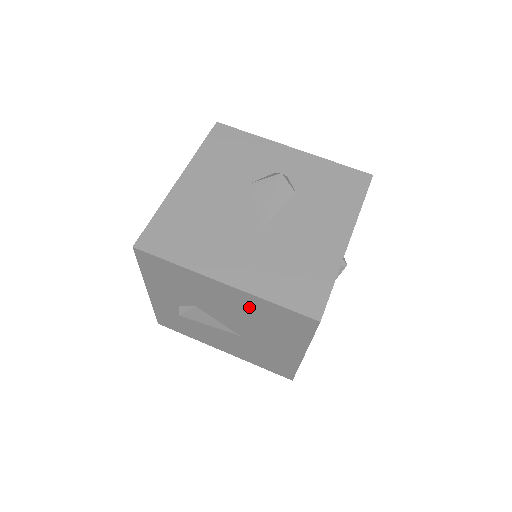
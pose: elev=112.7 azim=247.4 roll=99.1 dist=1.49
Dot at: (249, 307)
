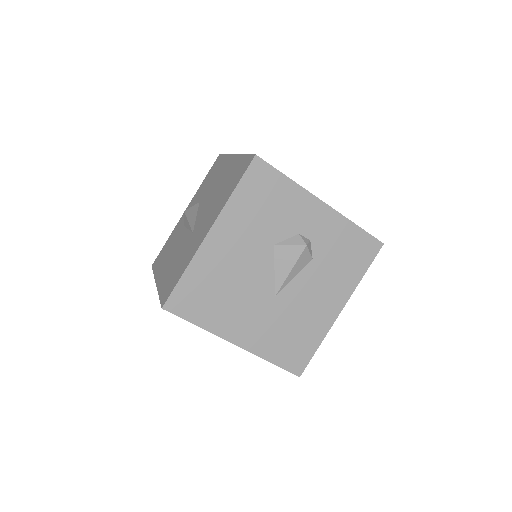
Dot at: occluded
